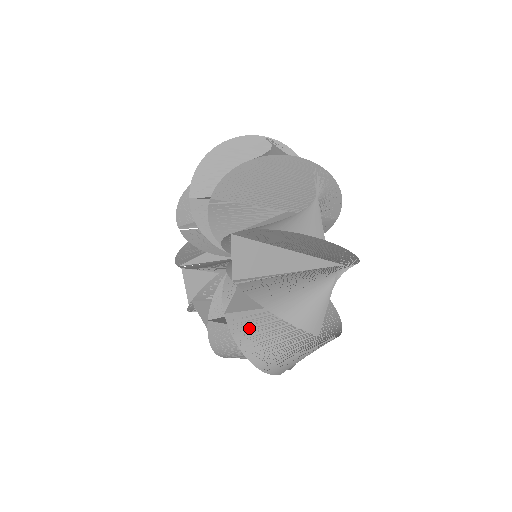
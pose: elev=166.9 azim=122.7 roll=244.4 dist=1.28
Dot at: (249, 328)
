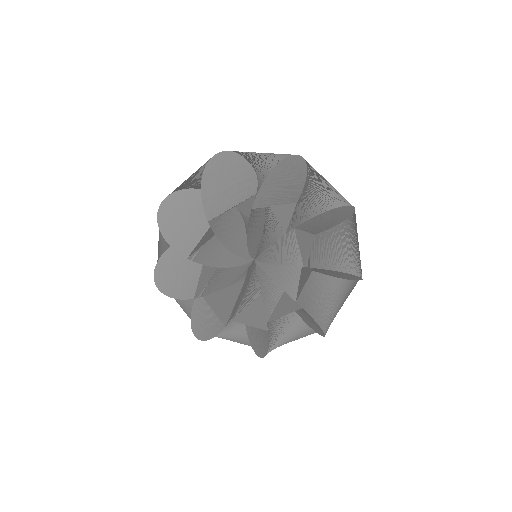
Dot at: (309, 305)
